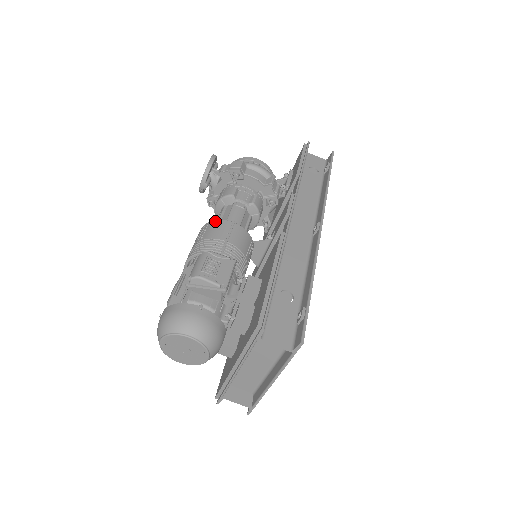
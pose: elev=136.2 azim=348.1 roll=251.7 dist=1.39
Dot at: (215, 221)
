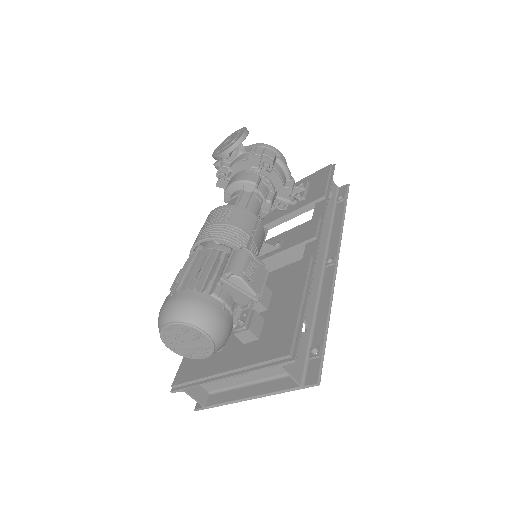
Dot at: (241, 208)
